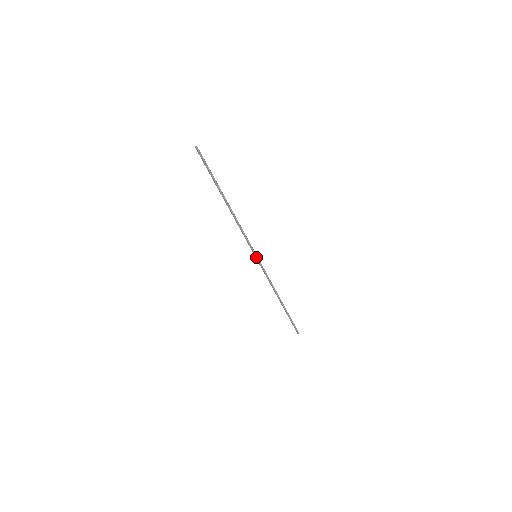
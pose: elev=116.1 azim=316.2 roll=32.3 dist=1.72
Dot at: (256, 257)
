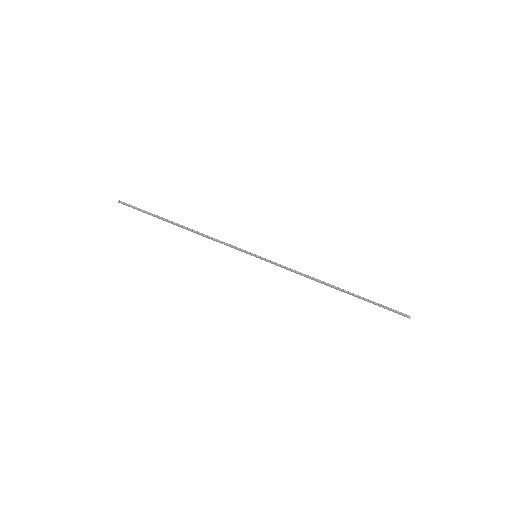
Dot at: (256, 257)
